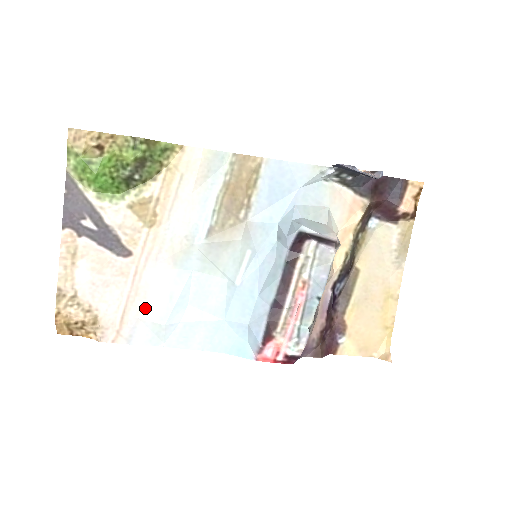
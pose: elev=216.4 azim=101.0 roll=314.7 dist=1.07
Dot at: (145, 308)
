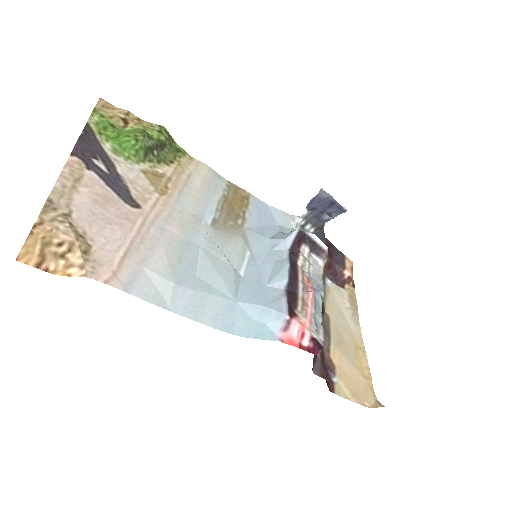
Dot at: (151, 259)
